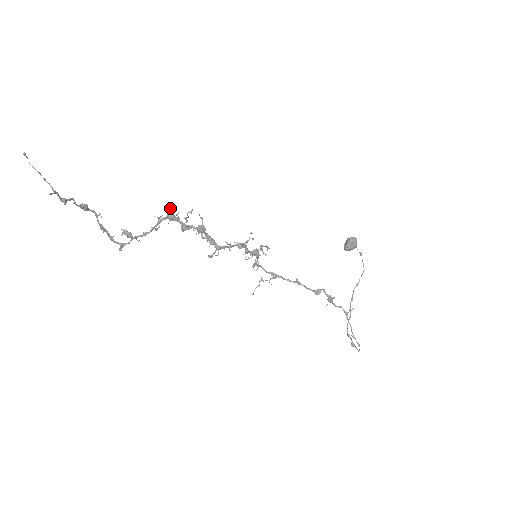
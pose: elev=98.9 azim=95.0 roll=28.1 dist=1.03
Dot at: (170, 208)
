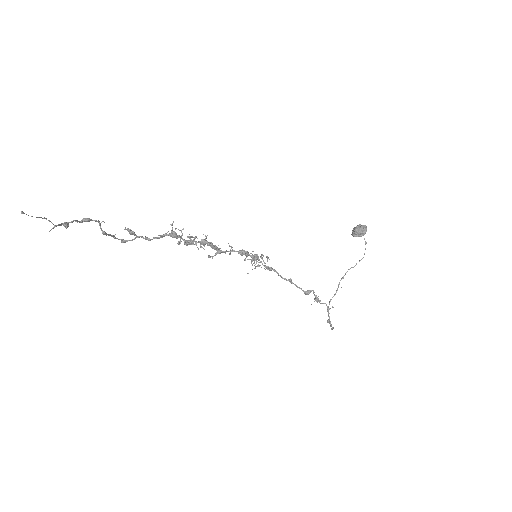
Dot at: occluded
